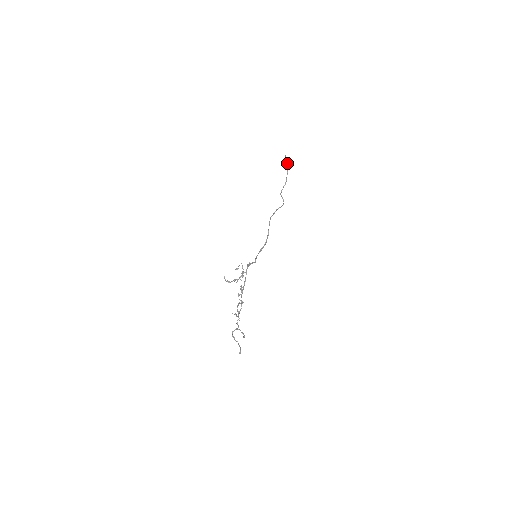
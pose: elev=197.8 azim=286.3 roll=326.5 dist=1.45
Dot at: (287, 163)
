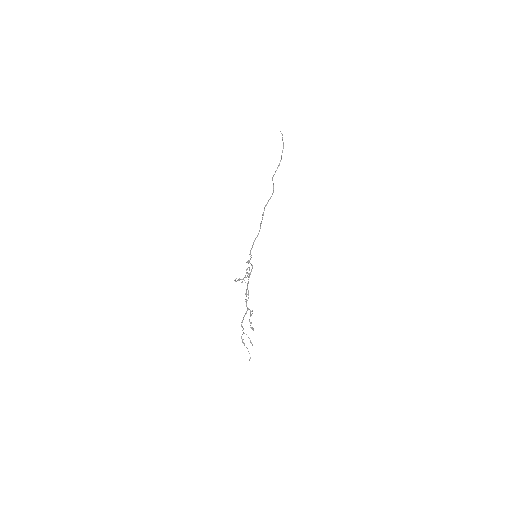
Dot at: (283, 146)
